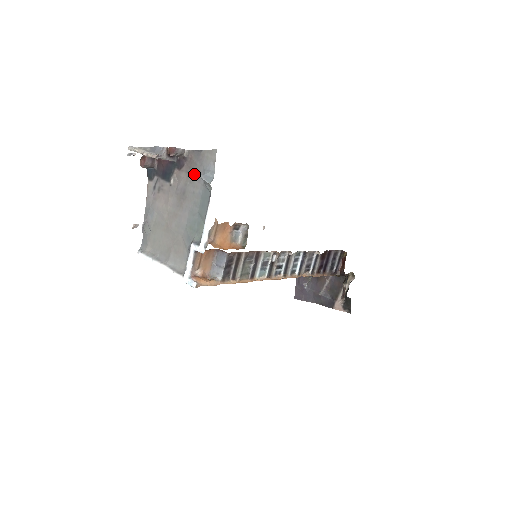
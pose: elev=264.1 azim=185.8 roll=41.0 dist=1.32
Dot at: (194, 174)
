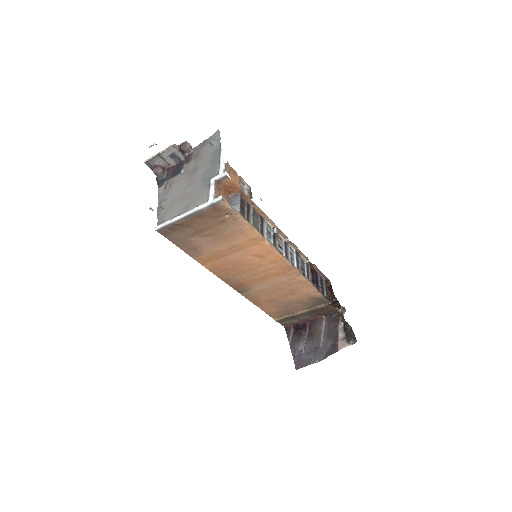
Dot at: (202, 154)
